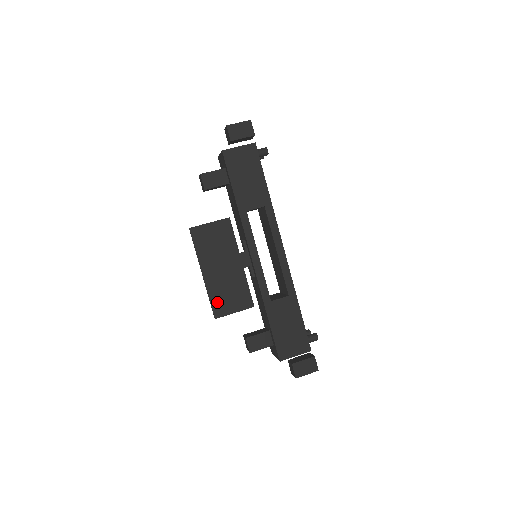
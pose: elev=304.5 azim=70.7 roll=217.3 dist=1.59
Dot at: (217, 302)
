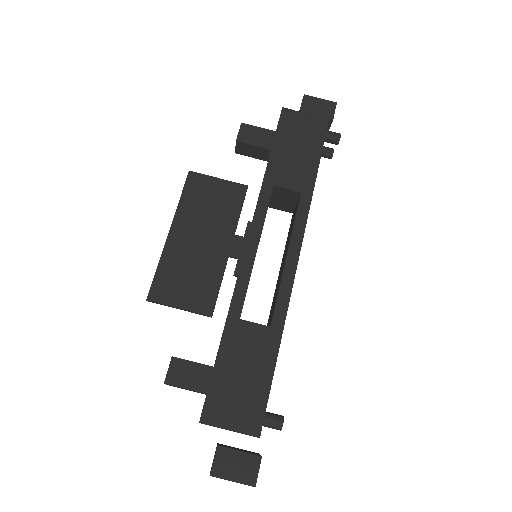
Dot at: (164, 279)
